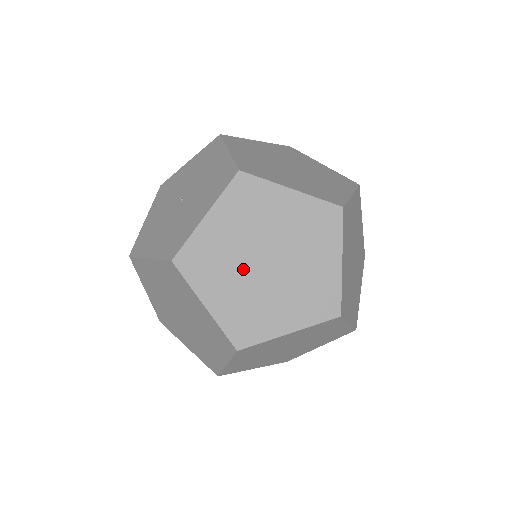
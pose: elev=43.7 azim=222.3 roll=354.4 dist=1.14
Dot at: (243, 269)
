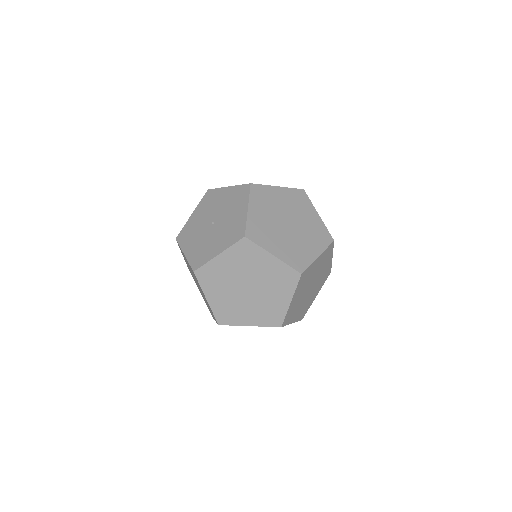
Dot at: (280, 231)
